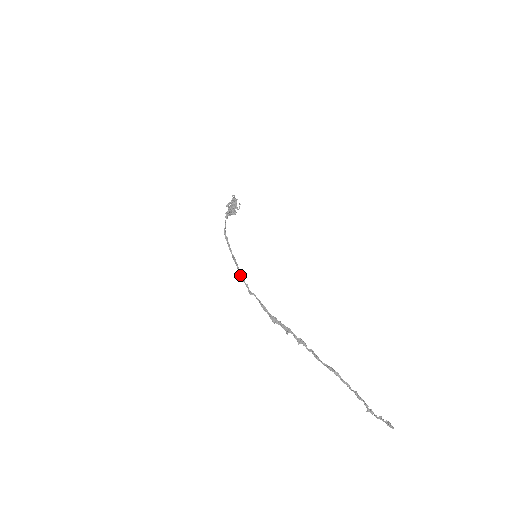
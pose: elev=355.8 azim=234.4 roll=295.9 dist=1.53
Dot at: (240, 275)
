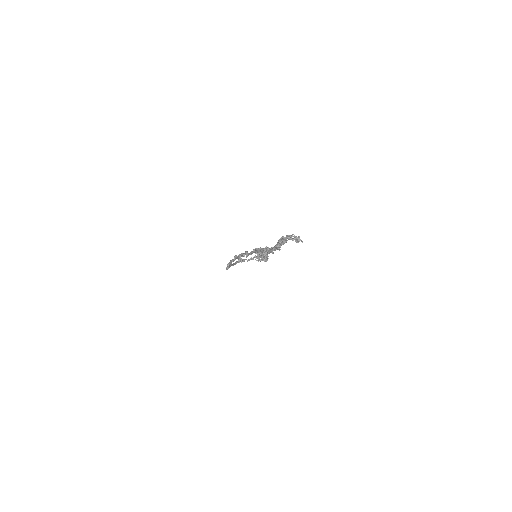
Dot at: occluded
